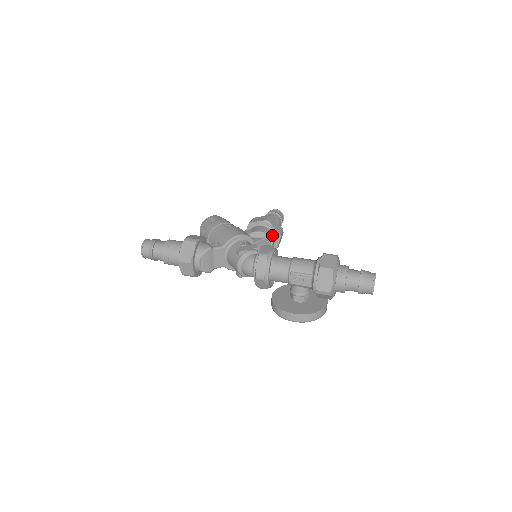
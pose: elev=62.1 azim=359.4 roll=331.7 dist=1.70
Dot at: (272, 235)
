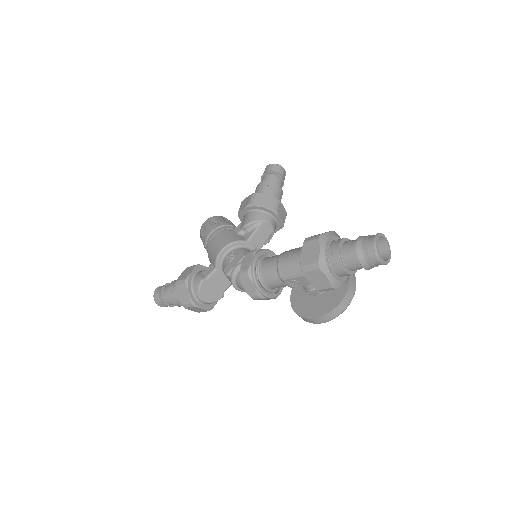
Dot at: (265, 216)
